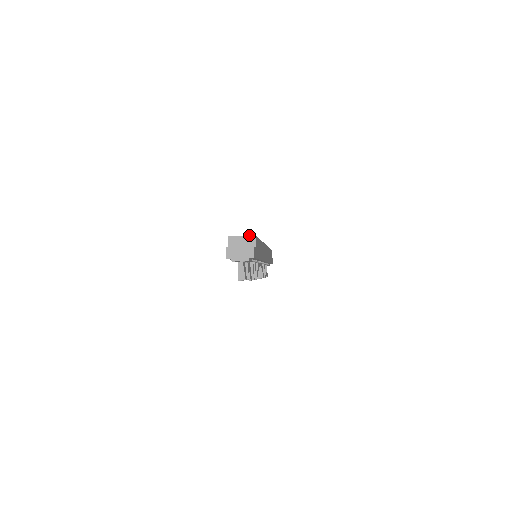
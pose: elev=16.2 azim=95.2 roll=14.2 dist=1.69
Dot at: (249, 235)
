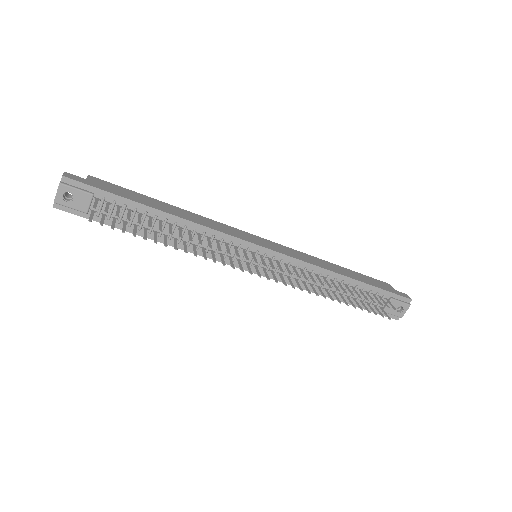
Dot at: occluded
